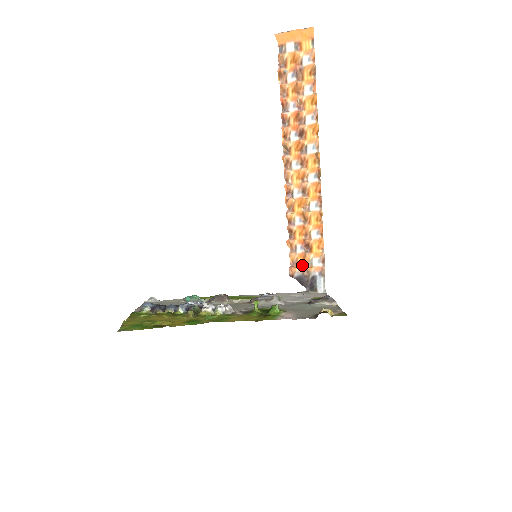
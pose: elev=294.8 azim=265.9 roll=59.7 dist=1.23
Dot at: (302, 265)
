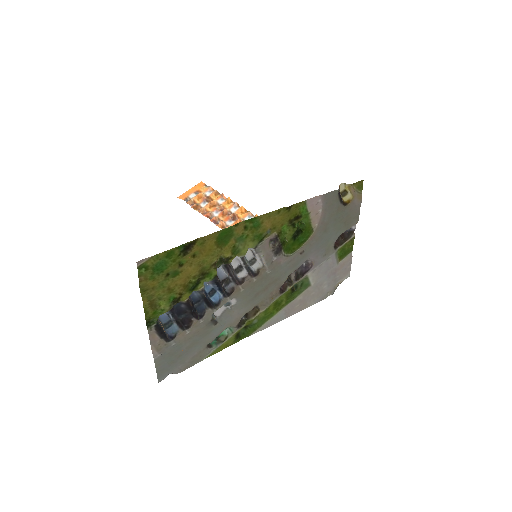
Dot at: occluded
